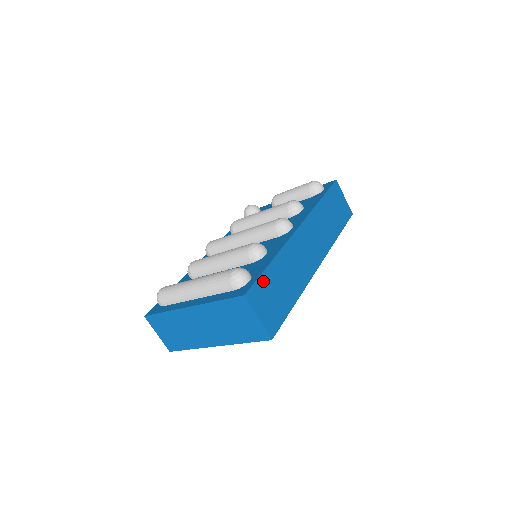
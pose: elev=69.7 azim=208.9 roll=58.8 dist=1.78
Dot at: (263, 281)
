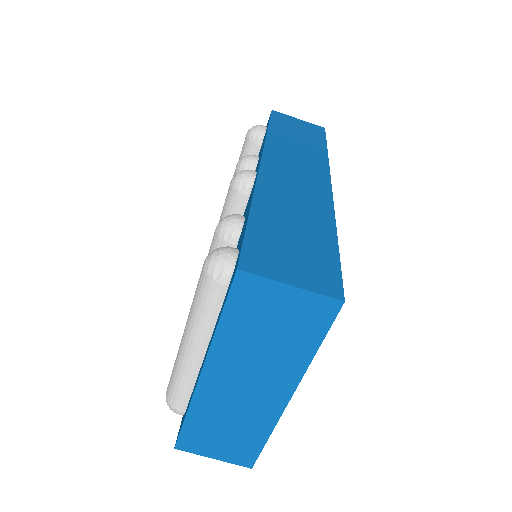
Dot at: (256, 238)
